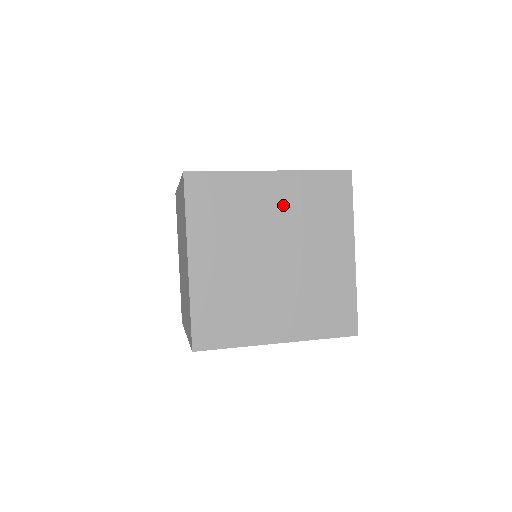
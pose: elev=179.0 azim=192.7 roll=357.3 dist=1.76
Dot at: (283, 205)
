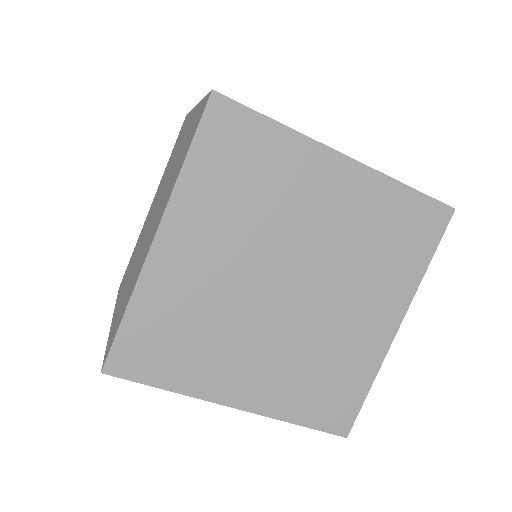
Dot at: (337, 215)
